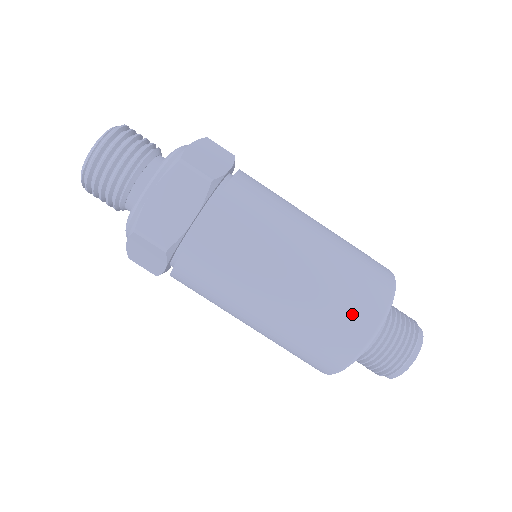
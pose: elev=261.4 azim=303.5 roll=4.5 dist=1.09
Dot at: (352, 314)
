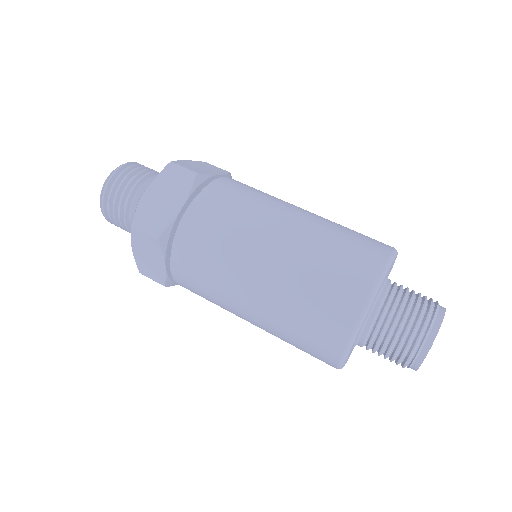
Dot at: (343, 274)
